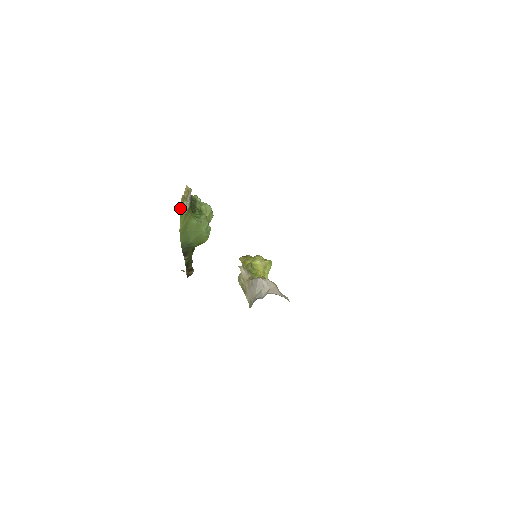
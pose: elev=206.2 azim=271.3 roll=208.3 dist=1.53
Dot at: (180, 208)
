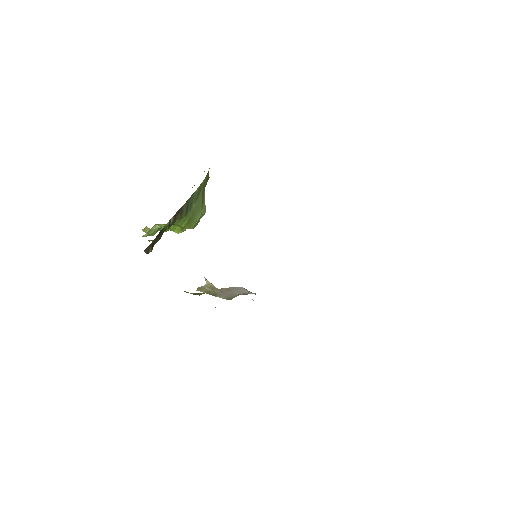
Dot at: (209, 168)
